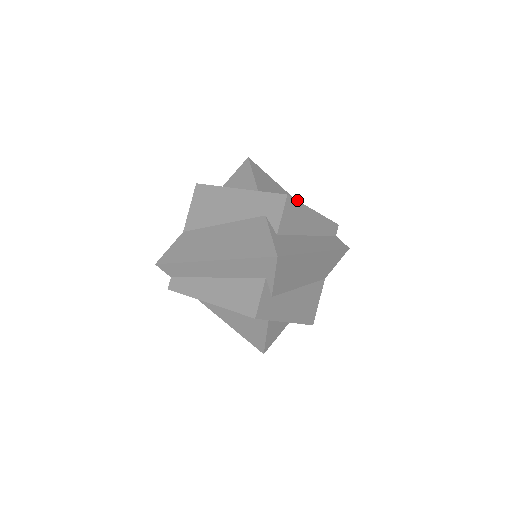
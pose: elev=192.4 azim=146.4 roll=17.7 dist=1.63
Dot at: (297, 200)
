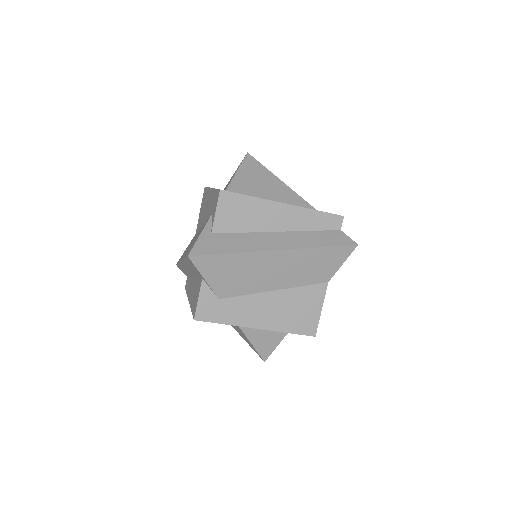
Dot at: (241, 194)
